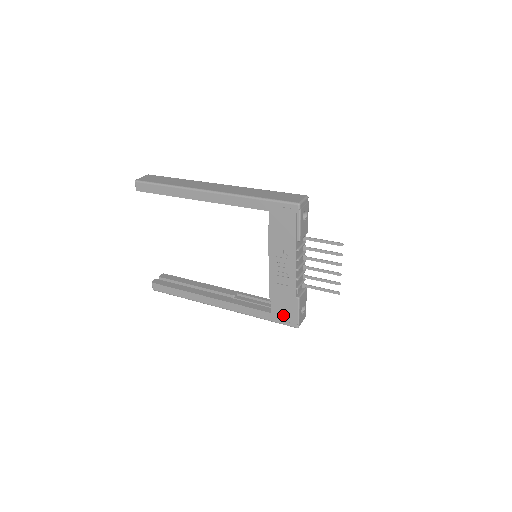
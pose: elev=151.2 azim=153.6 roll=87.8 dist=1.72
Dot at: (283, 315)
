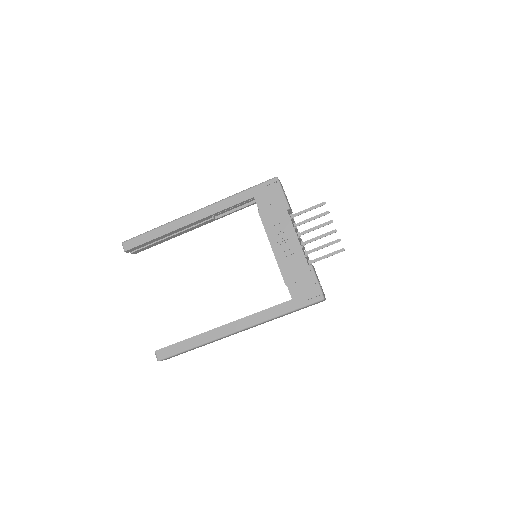
Dot at: (304, 293)
